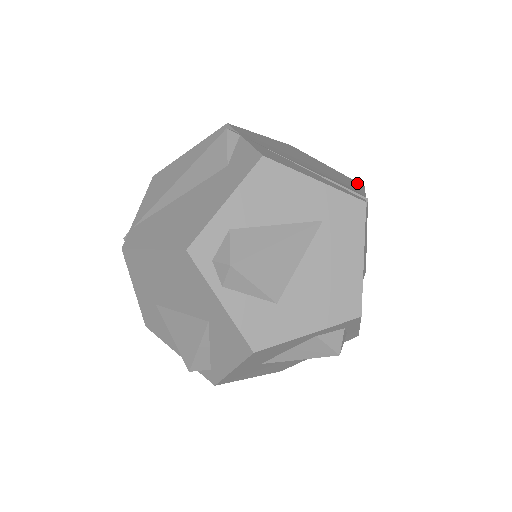
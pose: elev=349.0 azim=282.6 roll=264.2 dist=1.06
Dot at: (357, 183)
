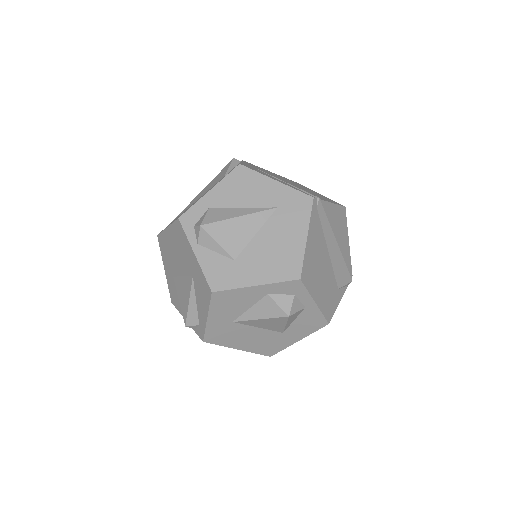
Dot at: (337, 203)
